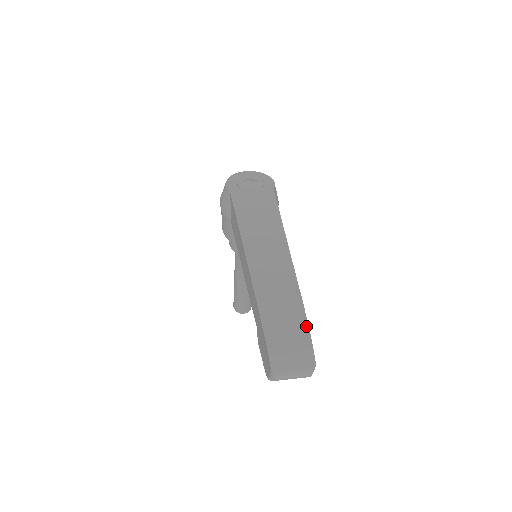
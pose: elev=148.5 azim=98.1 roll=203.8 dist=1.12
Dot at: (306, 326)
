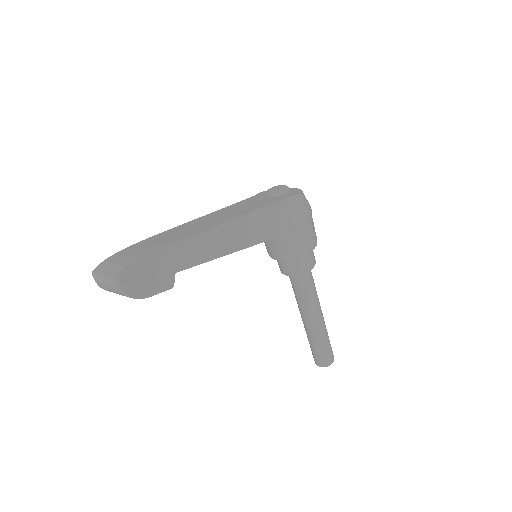
Dot at: (146, 254)
